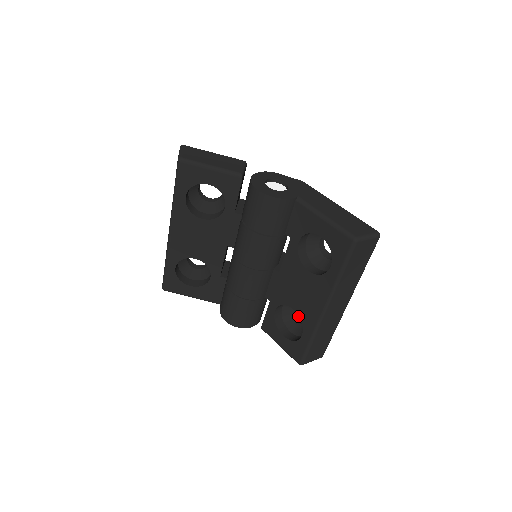
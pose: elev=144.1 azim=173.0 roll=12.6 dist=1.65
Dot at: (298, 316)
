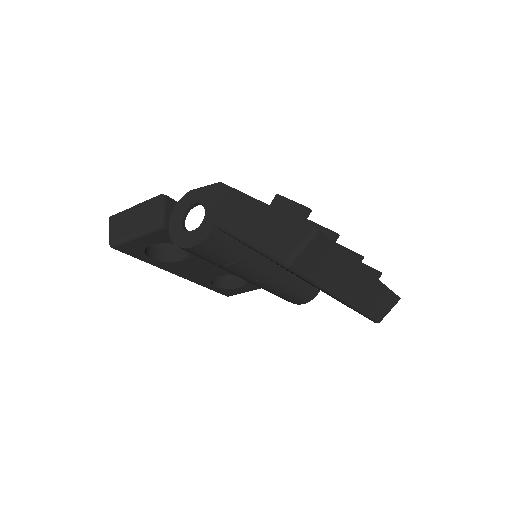
Dot at: occluded
